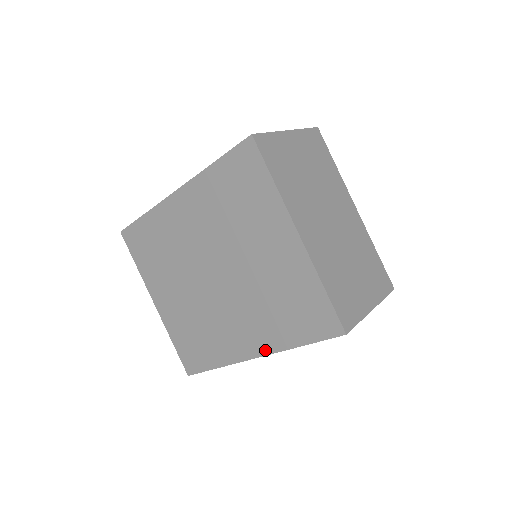
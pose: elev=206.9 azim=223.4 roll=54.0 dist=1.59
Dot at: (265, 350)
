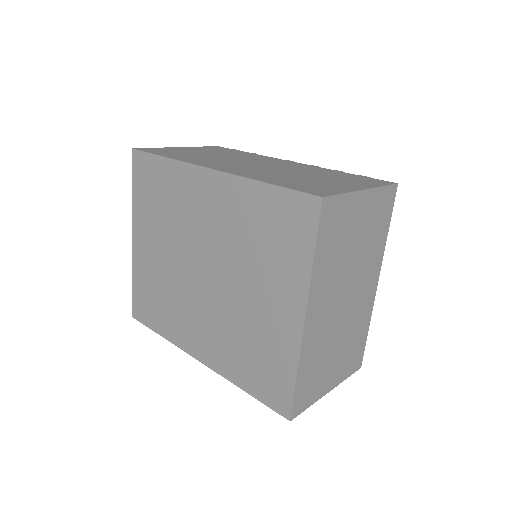
Dot at: (212, 365)
